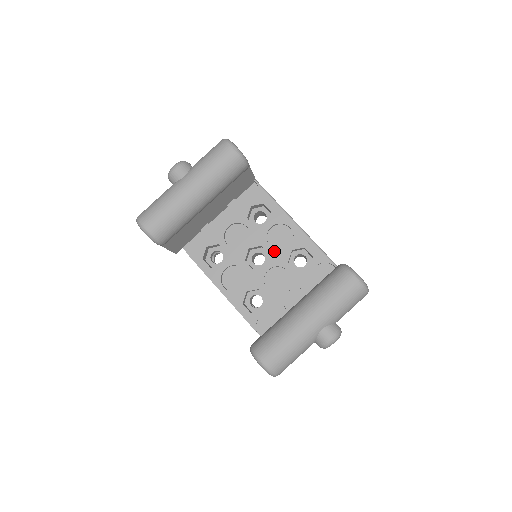
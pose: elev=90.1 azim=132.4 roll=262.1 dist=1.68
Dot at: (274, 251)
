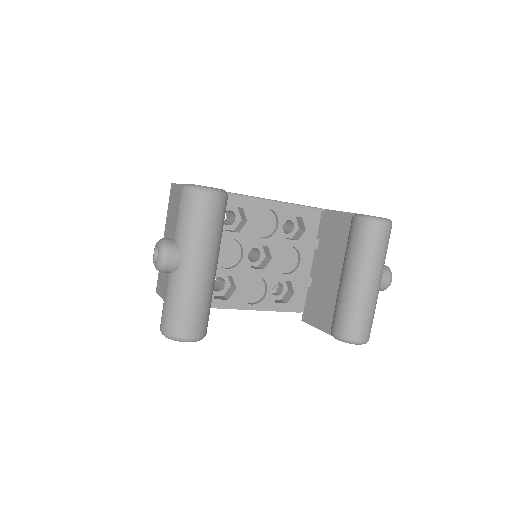
Dot at: (269, 240)
